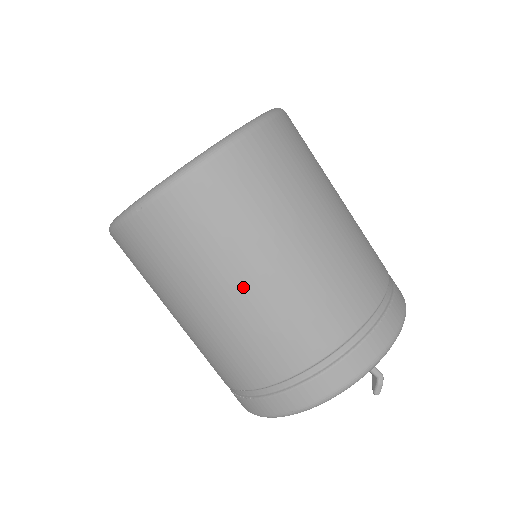
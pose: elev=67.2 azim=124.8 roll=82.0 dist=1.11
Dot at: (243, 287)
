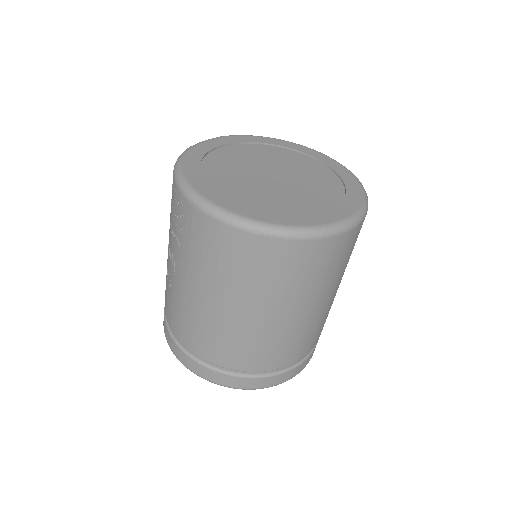
Dot at: (273, 316)
